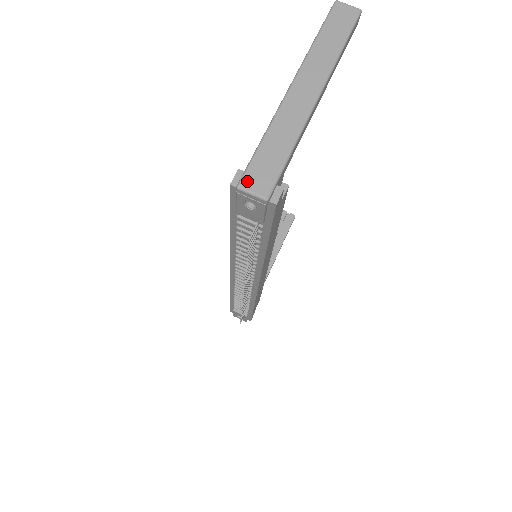
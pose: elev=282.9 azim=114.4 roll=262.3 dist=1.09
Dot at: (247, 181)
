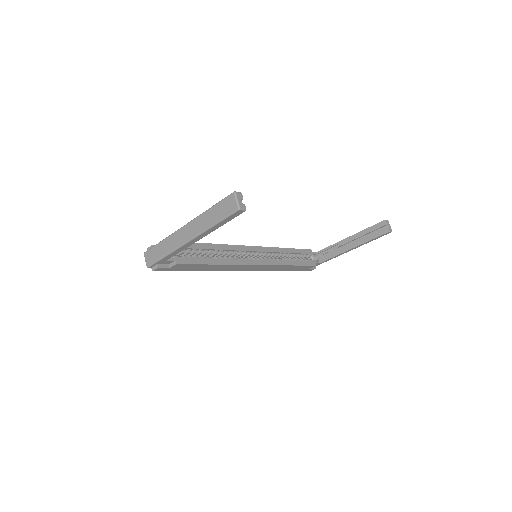
Dot at: (147, 254)
